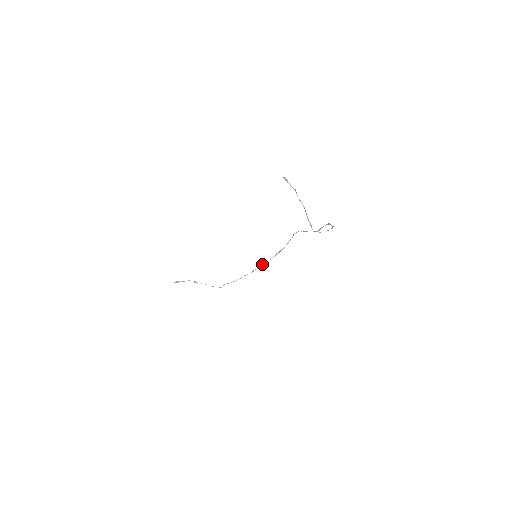
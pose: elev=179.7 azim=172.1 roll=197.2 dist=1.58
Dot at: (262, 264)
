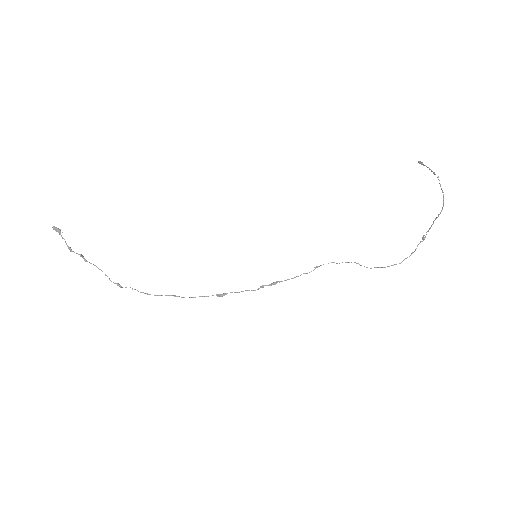
Dot at: occluded
